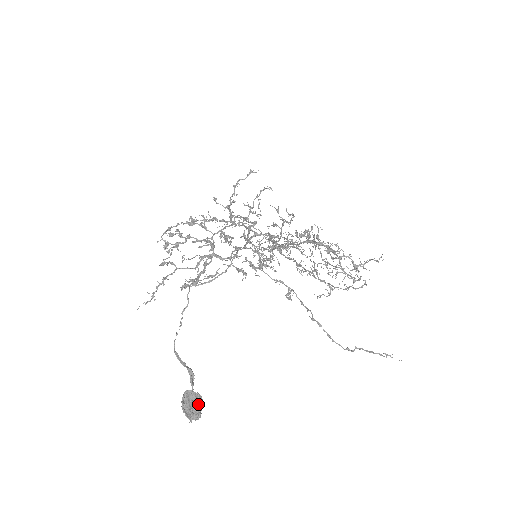
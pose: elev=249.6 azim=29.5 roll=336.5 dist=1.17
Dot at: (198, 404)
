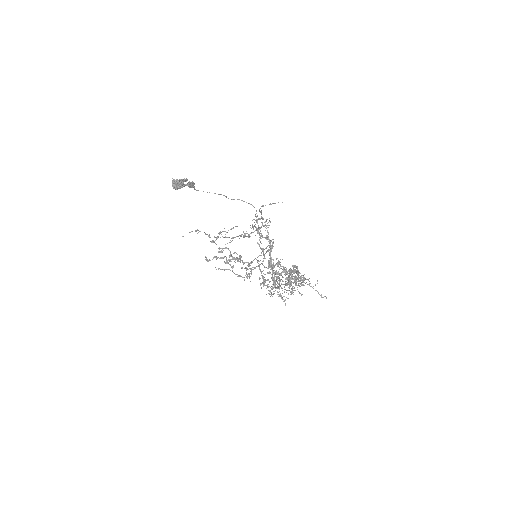
Dot at: (183, 180)
